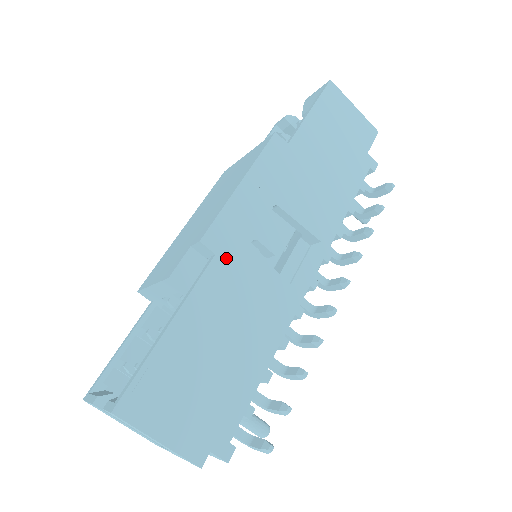
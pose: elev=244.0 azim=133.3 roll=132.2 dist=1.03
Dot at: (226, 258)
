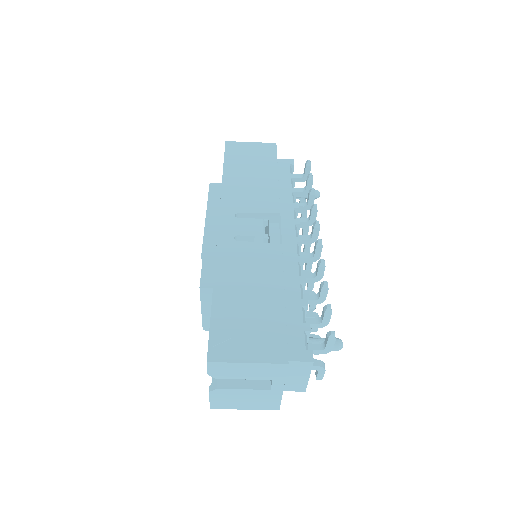
Dot at: (224, 254)
